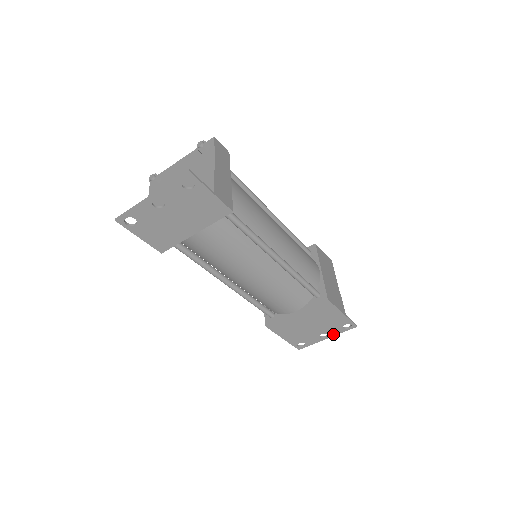
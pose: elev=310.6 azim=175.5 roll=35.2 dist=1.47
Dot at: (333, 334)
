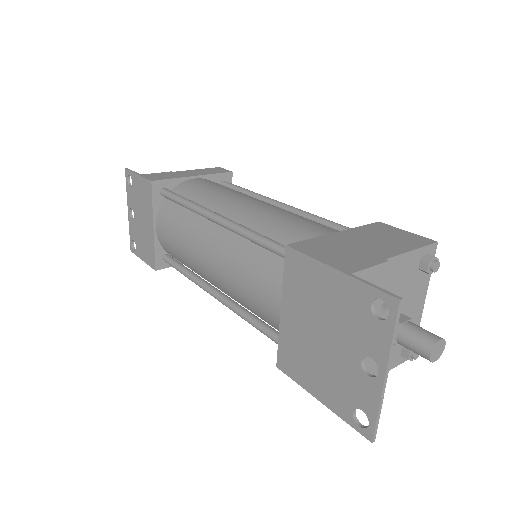
Dot at: (381, 353)
